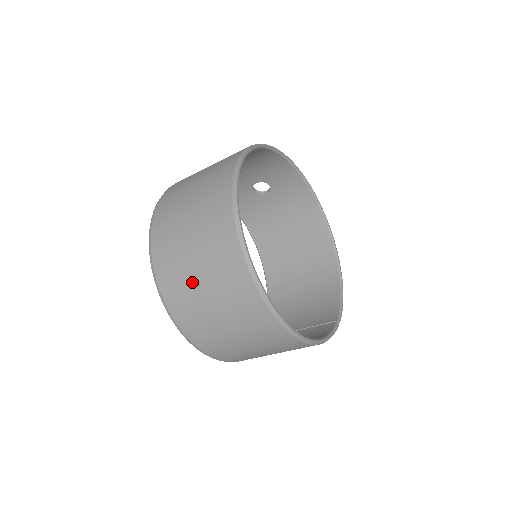
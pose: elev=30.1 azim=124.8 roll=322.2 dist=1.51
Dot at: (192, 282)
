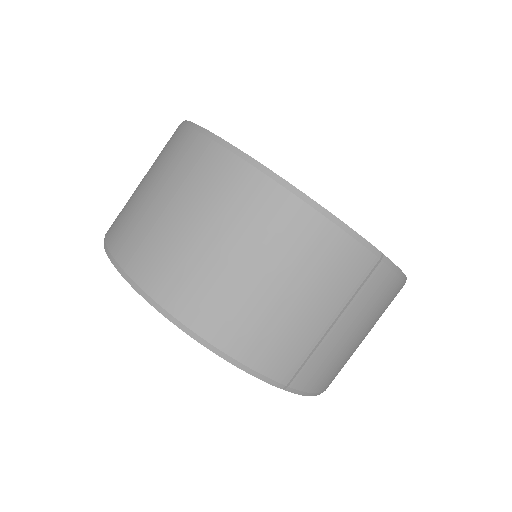
Dot at: (135, 192)
